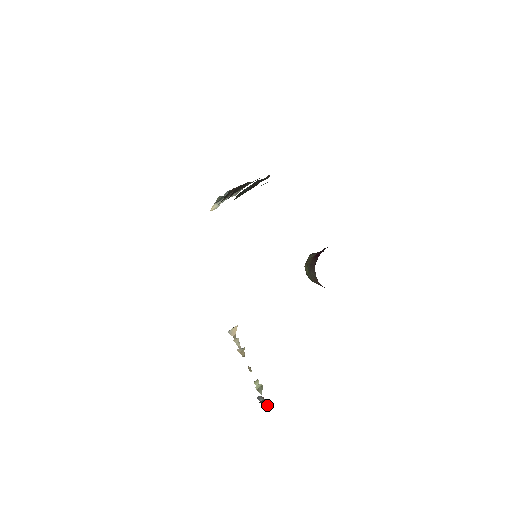
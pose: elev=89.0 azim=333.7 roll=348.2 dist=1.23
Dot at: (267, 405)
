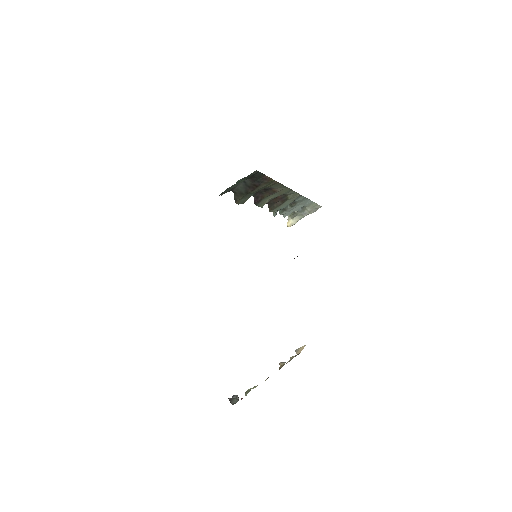
Dot at: (233, 403)
